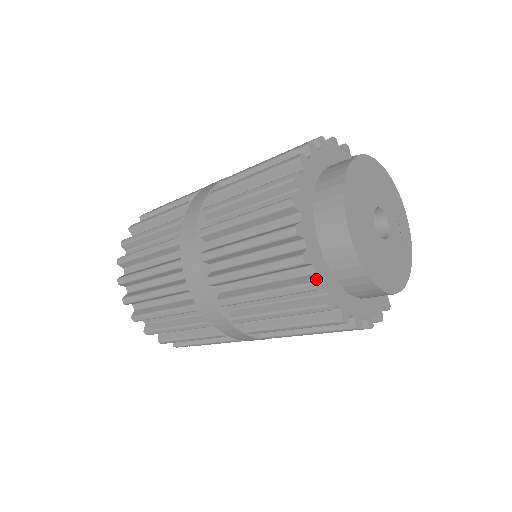
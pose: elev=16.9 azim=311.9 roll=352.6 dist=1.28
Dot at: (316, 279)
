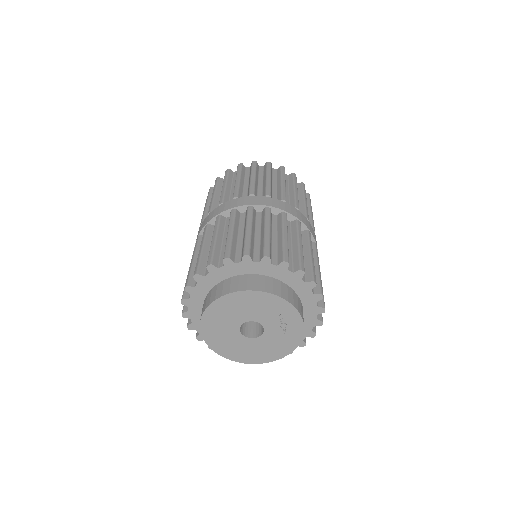
Dot at: occluded
